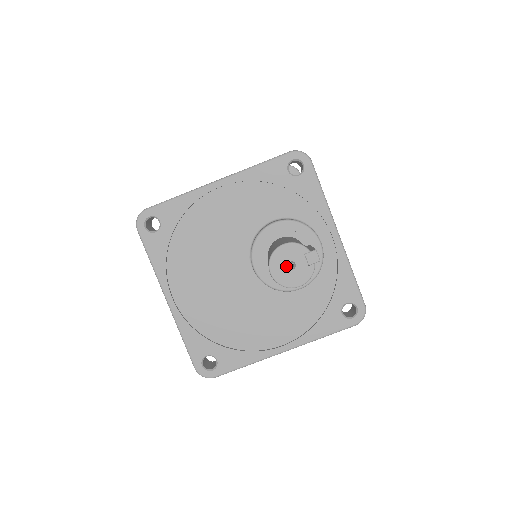
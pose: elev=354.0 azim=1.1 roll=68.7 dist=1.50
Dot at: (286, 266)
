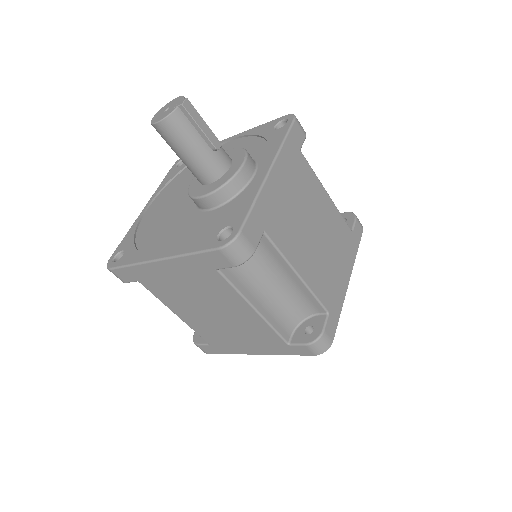
Dot at: (164, 110)
